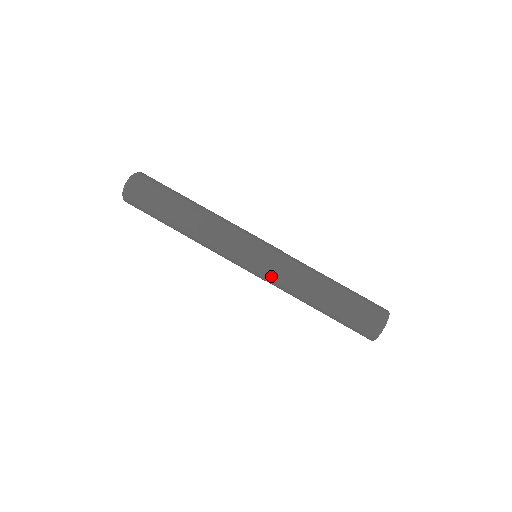
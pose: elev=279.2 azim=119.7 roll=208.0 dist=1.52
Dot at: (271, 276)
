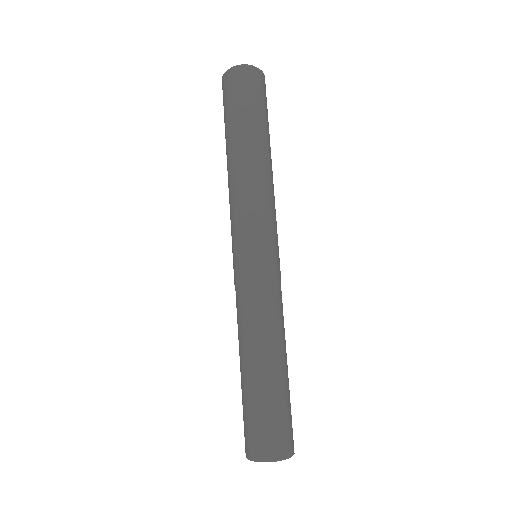
Dot at: (240, 287)
